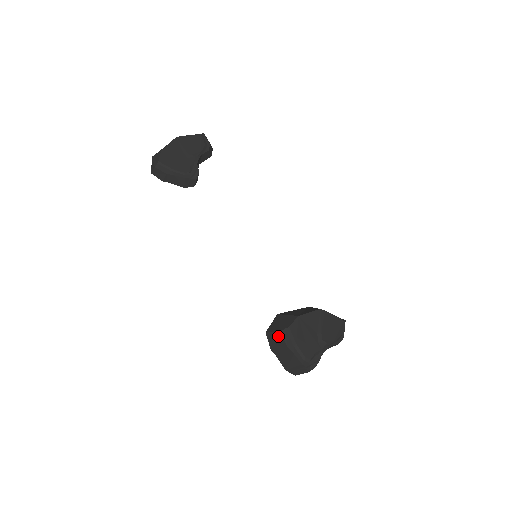
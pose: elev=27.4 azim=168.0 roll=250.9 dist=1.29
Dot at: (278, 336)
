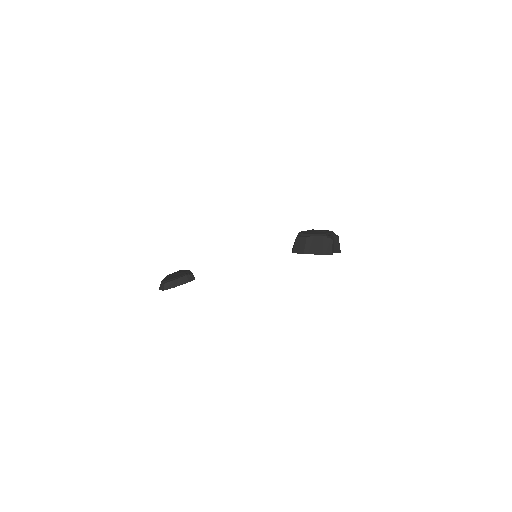
Dot at: (298, 241)
